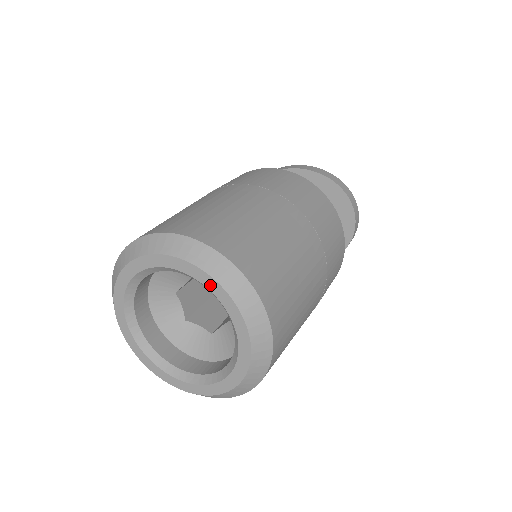
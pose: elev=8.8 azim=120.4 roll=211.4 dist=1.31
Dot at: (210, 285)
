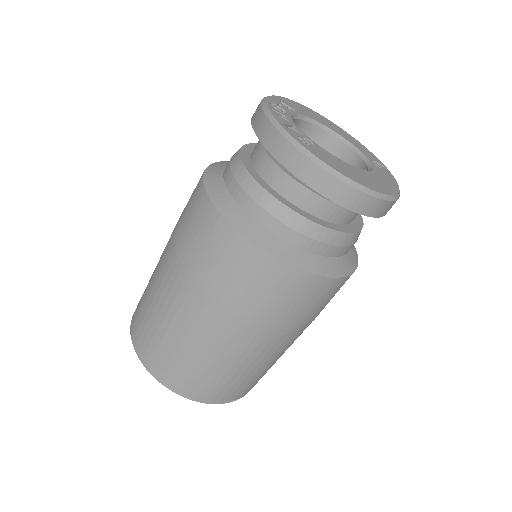
Dot at: occluded
